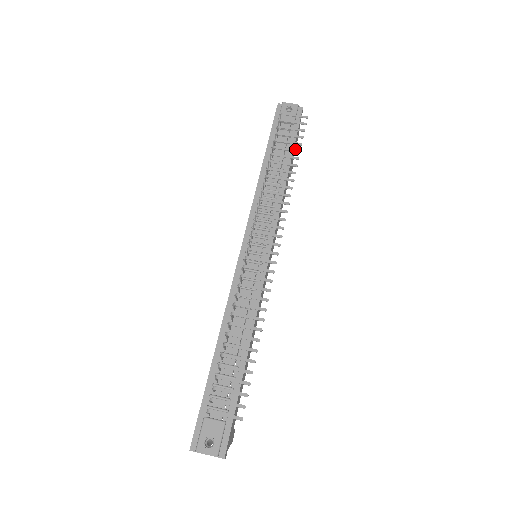
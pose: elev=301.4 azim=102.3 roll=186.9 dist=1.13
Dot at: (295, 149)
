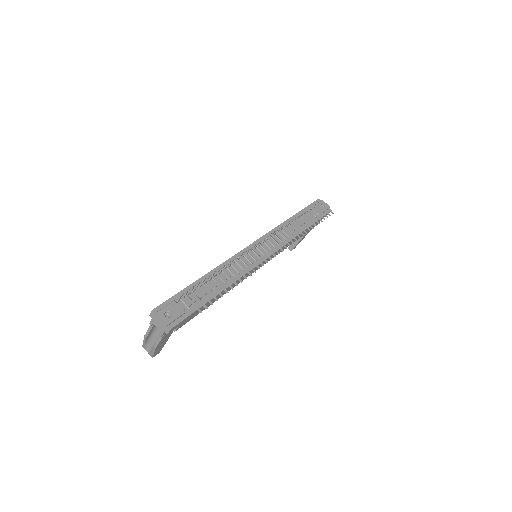
Dot at: (317, 221)
